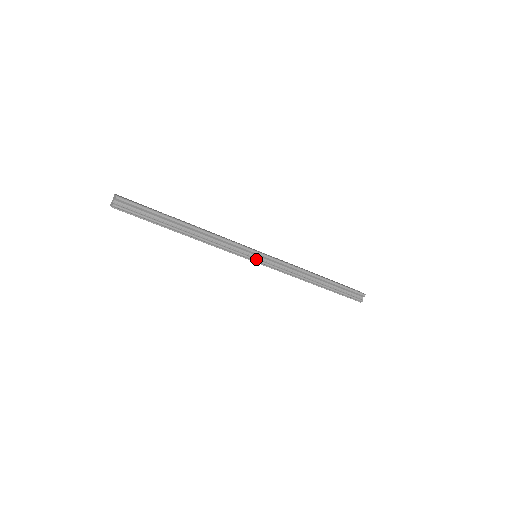
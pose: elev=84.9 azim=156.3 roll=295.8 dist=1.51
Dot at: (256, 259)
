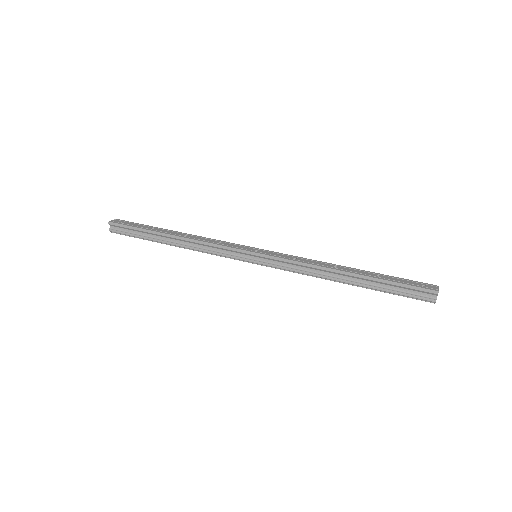
Dot at: (252, 260)
